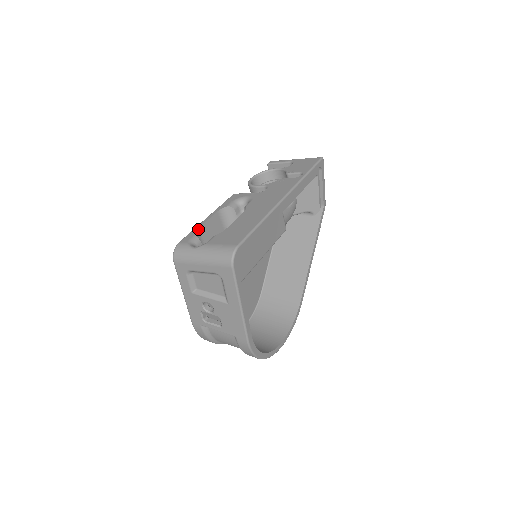
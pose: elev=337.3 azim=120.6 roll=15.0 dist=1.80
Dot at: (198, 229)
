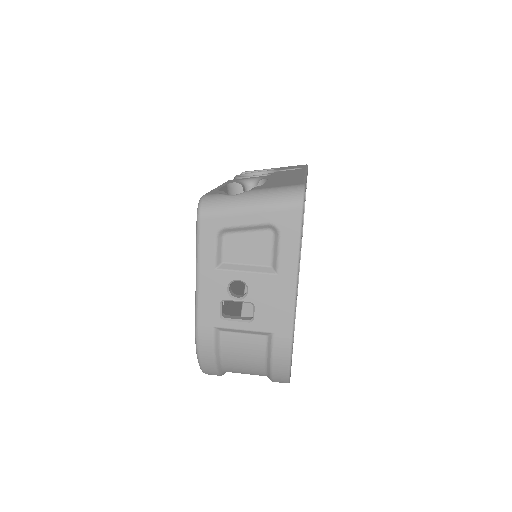
Dot at: occluded
